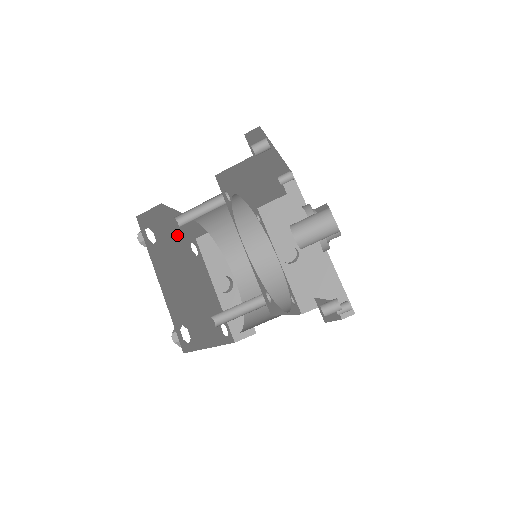
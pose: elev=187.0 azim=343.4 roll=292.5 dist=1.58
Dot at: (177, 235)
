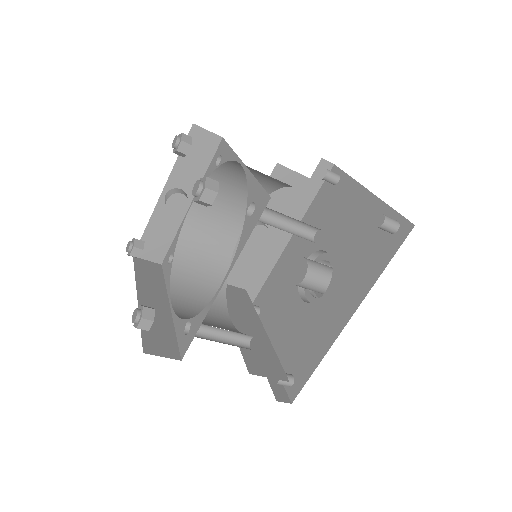
Dot at: occluded
